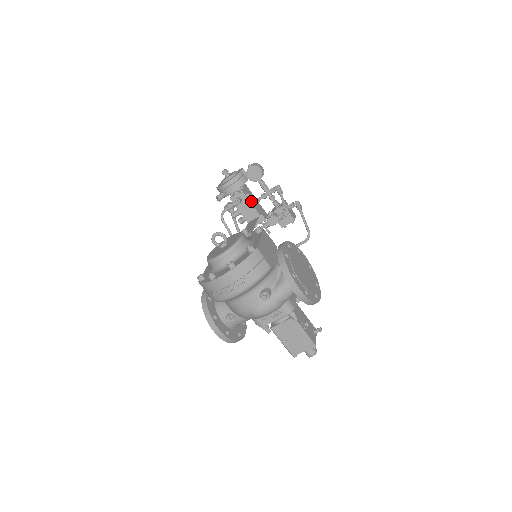
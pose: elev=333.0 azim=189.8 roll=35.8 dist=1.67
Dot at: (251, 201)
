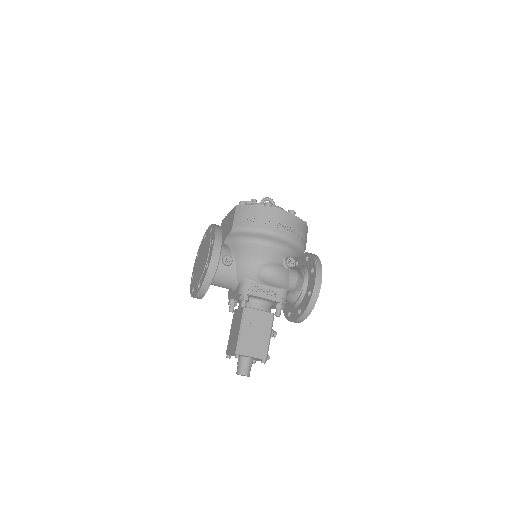
Dot at: occluded
